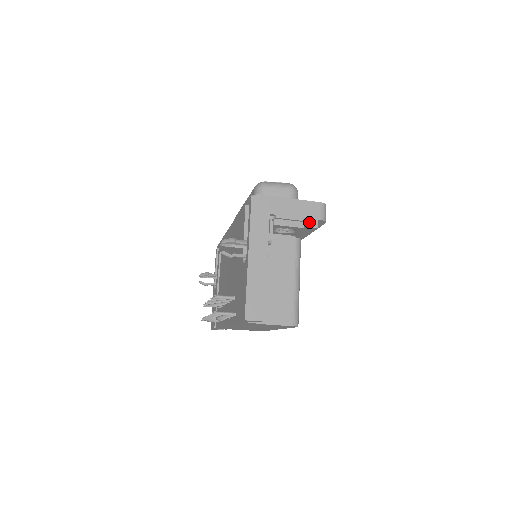
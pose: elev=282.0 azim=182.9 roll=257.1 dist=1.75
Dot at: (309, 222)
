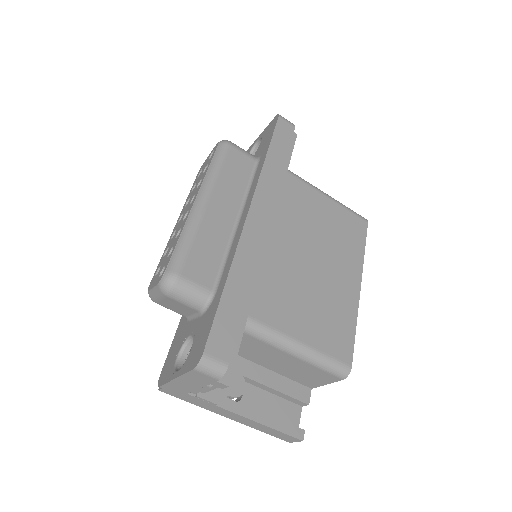
Dot at: (216, 386)
